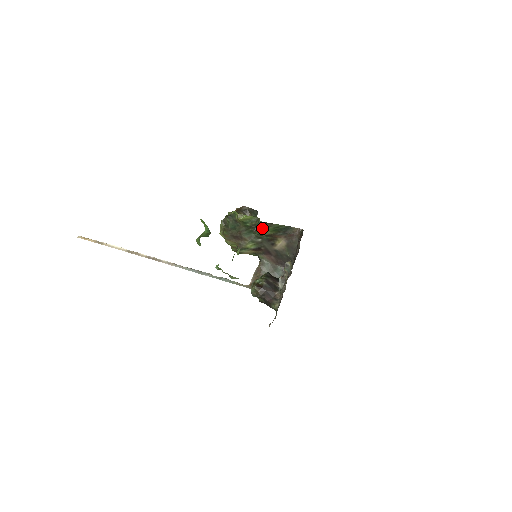
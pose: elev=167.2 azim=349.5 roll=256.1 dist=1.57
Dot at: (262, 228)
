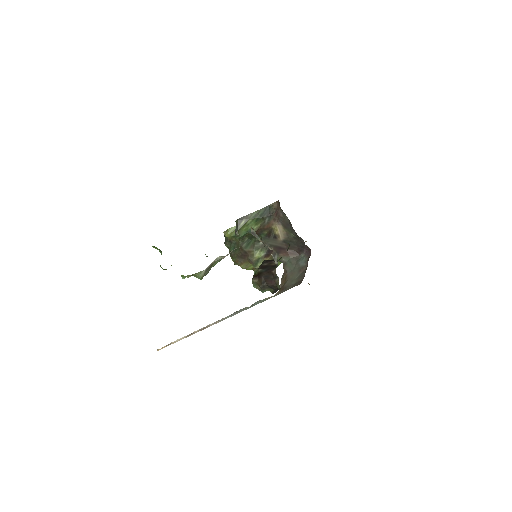
Dot at: (241, 226)
